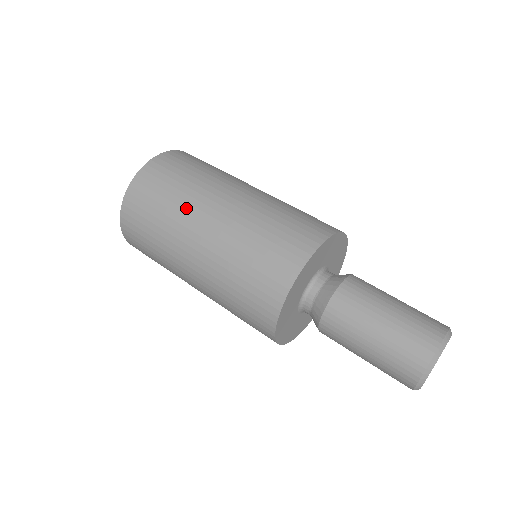
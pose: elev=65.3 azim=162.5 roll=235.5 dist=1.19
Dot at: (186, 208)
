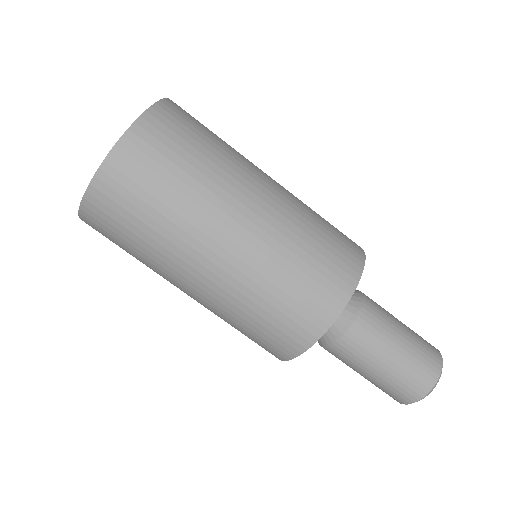
Dot at: (221, 184)
